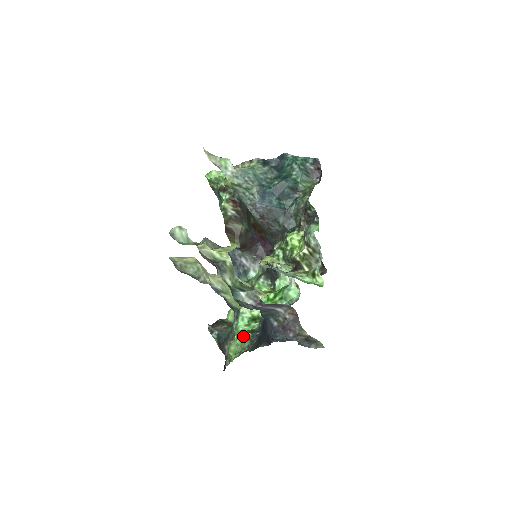
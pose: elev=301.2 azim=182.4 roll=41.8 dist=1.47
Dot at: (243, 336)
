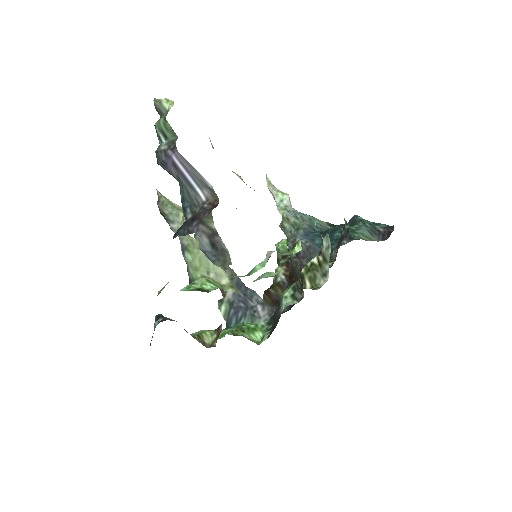
Dot at: occluded
